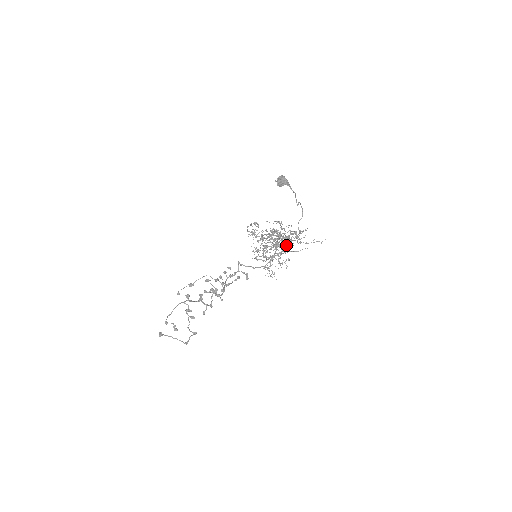
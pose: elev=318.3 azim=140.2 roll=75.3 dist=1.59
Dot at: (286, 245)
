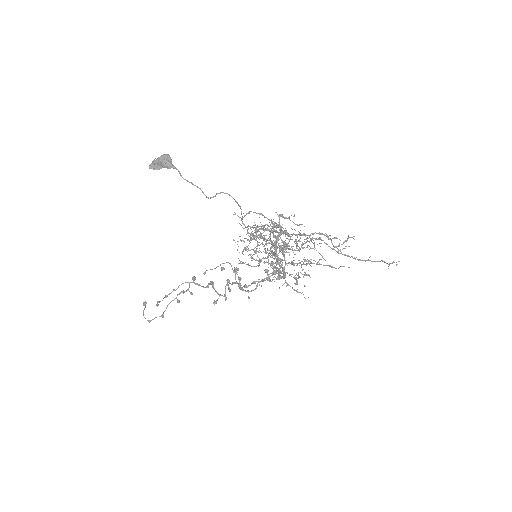
Dot at: (272, 252)
